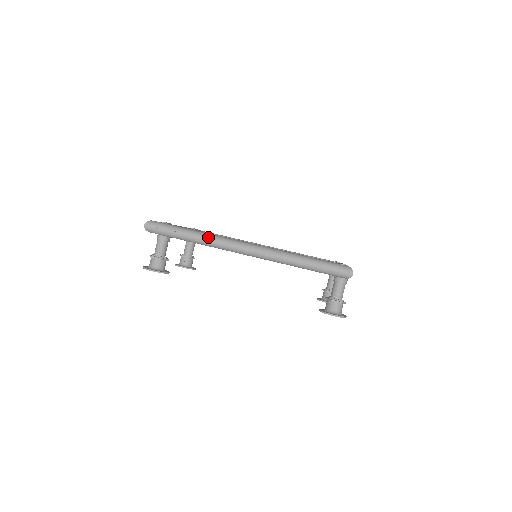
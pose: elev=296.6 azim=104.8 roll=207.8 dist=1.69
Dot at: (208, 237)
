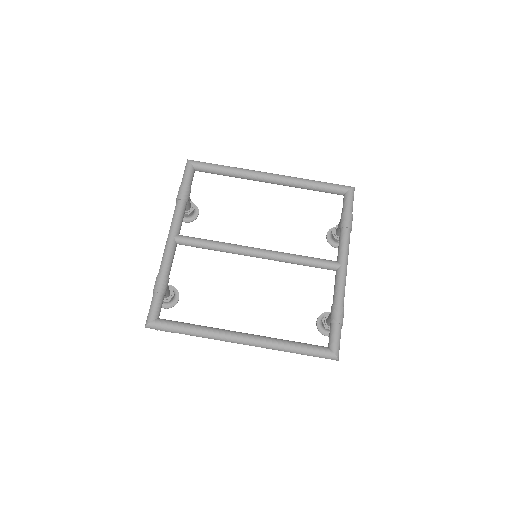
Dot at: (205, 337)
